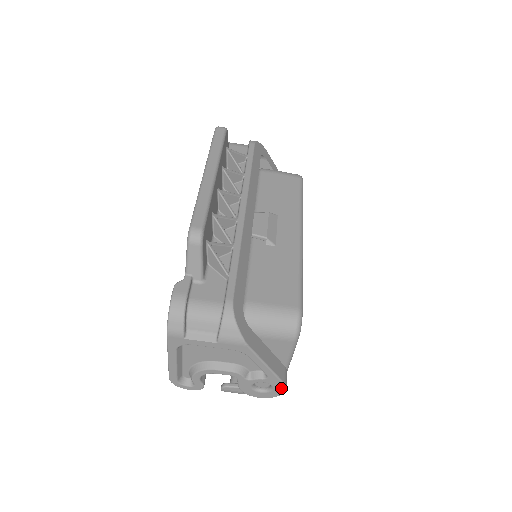
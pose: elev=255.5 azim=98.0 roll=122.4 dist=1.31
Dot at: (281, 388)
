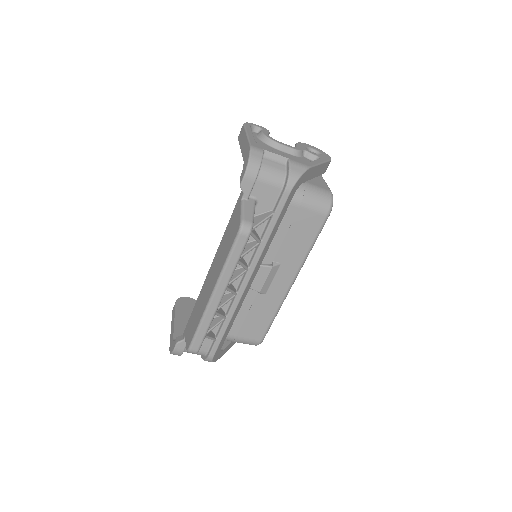
Dot at: occluded
